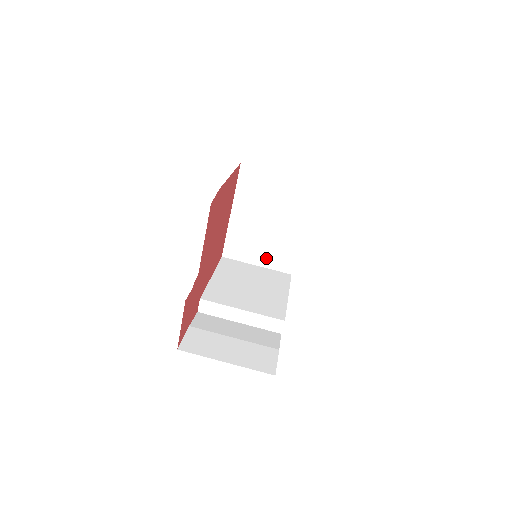
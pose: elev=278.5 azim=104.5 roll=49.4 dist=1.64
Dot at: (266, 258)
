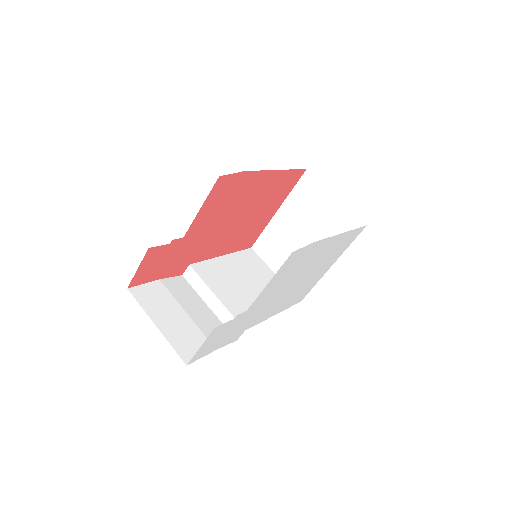
Dot at: occluded
